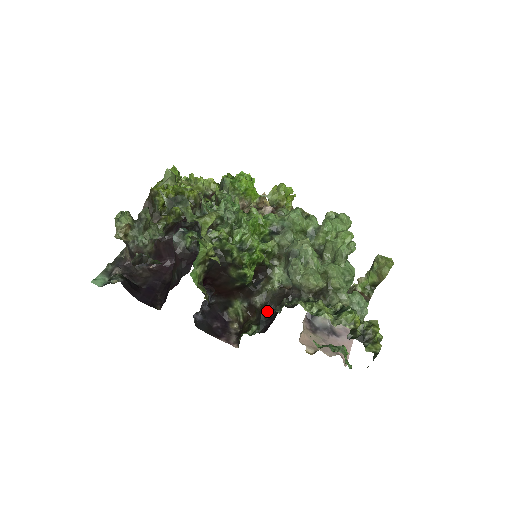
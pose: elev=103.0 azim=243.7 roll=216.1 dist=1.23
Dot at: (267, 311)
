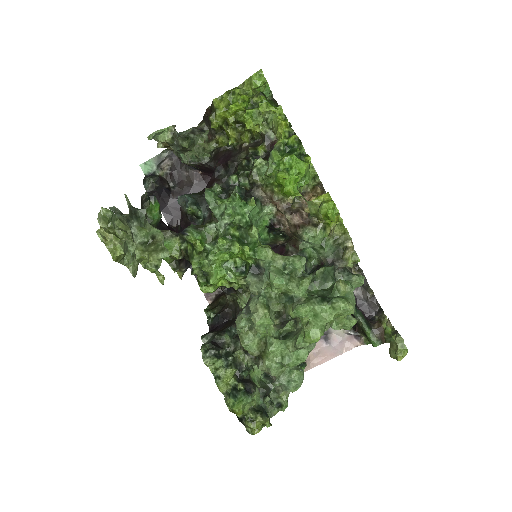
Dot at: (228, 313)
